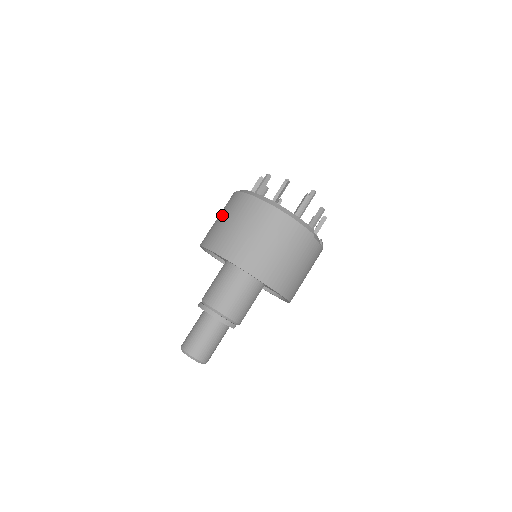
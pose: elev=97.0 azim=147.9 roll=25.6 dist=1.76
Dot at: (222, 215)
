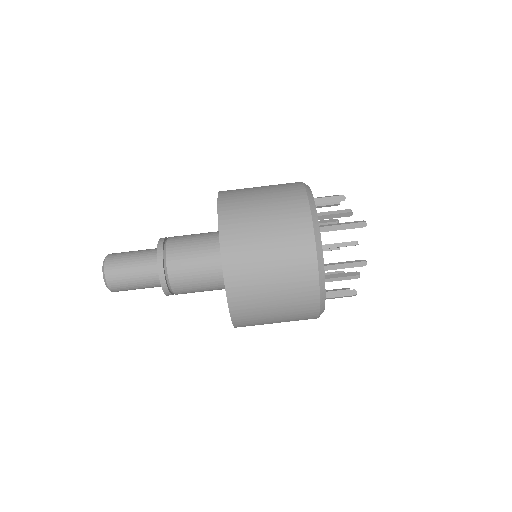
Dot at: (273, 239)
